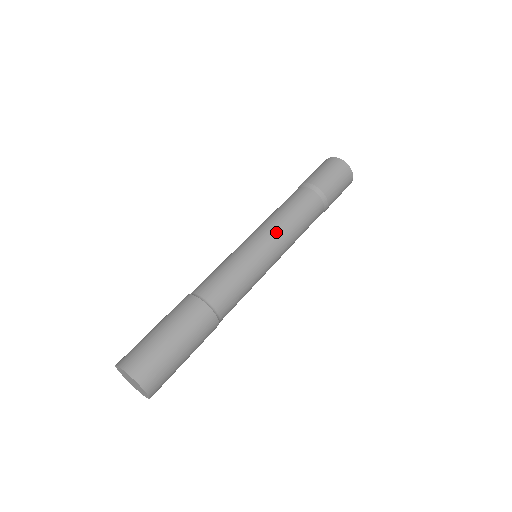
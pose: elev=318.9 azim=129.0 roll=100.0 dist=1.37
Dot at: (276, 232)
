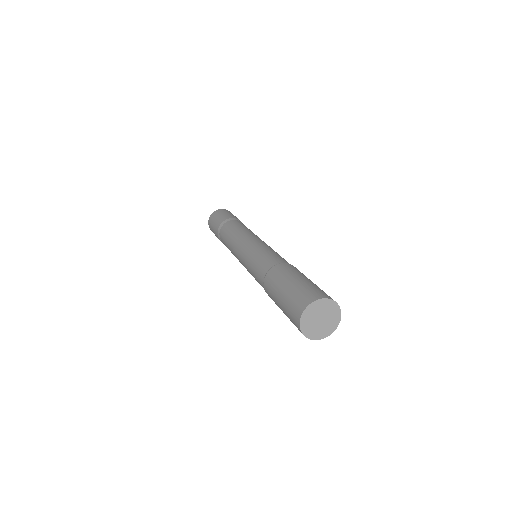
Dot at: (255, 235)
